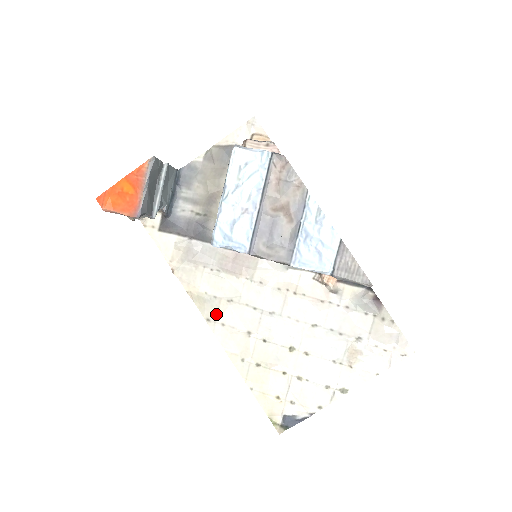
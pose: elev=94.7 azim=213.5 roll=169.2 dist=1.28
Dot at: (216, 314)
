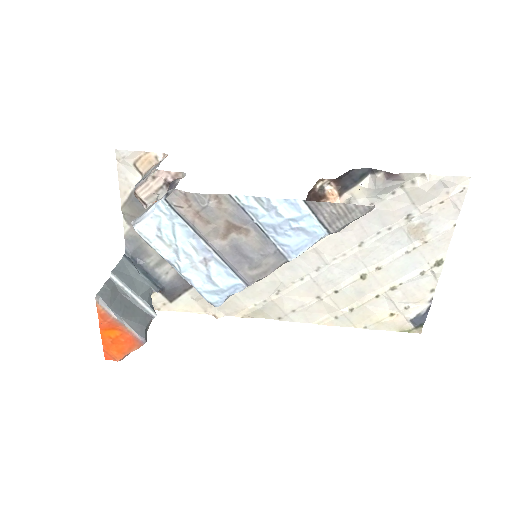
Dot at: (280, 310)
